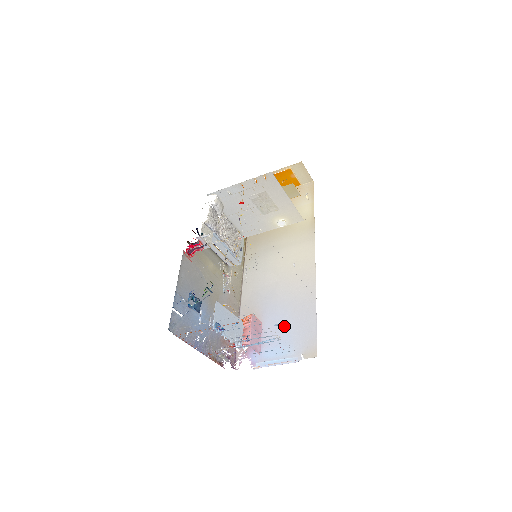
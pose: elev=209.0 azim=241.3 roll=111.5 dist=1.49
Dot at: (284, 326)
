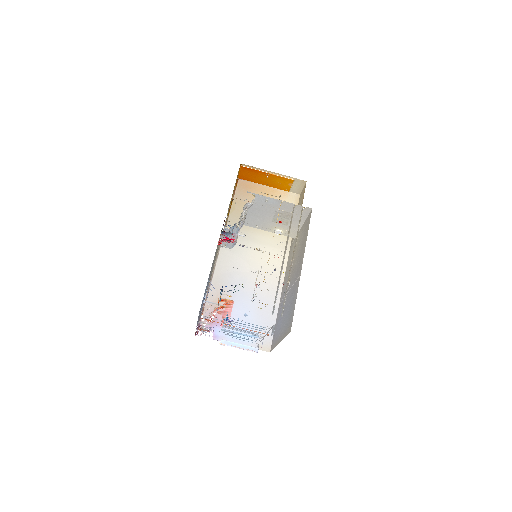
Dot at: (248, 315)
